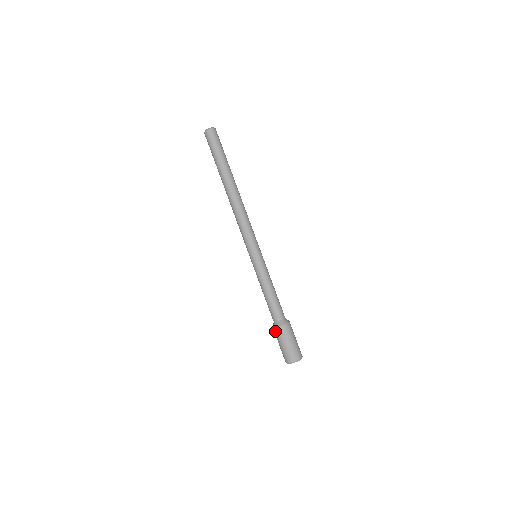
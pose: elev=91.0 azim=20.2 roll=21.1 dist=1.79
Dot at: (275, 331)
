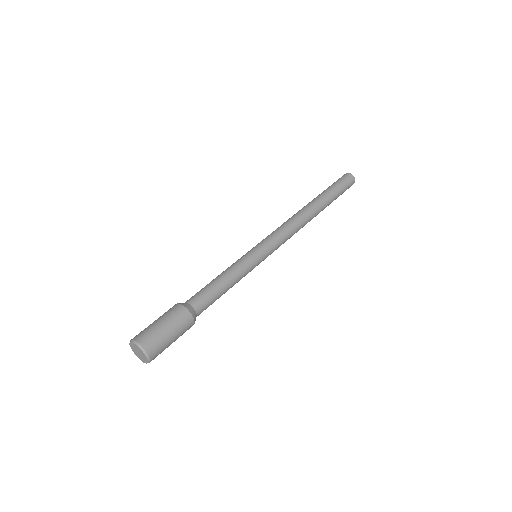
Dot at: occluded
